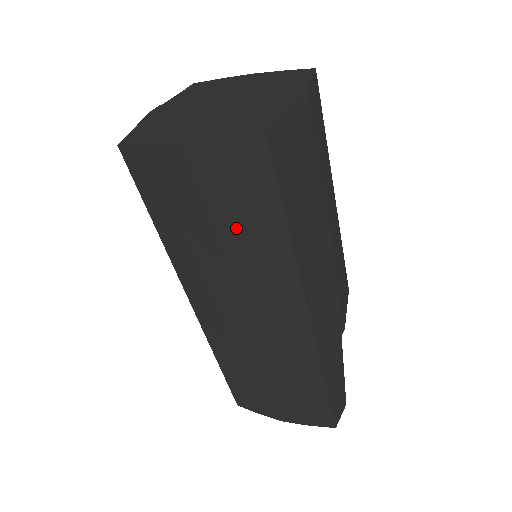
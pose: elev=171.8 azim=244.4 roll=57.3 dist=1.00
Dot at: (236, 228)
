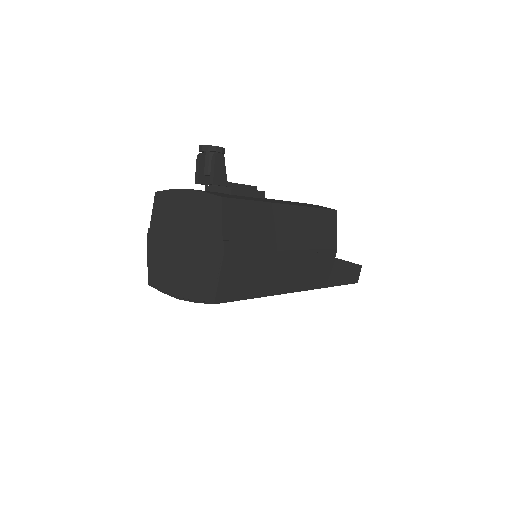
Dot at: occluded
